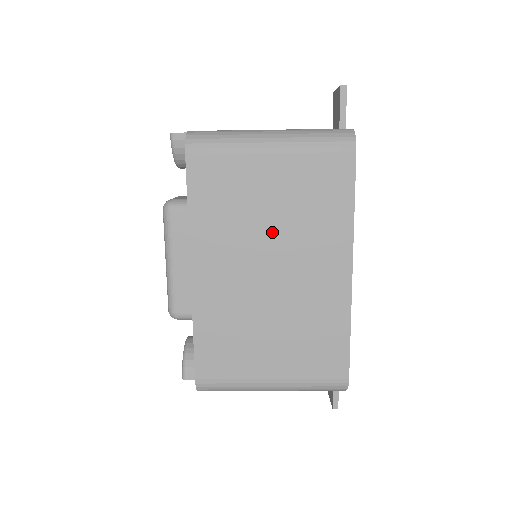
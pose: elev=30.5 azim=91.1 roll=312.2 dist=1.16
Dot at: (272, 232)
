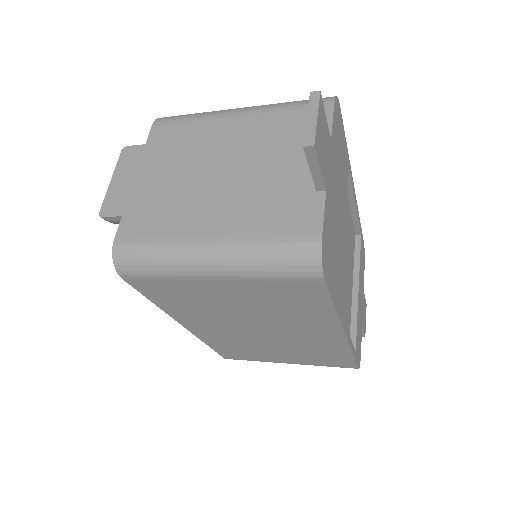
Dot at: (248, 316)
